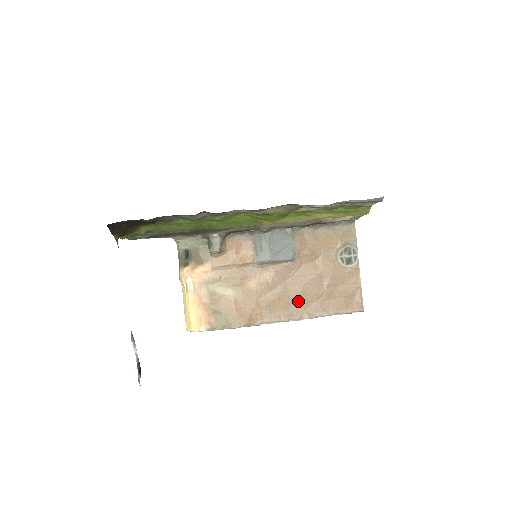
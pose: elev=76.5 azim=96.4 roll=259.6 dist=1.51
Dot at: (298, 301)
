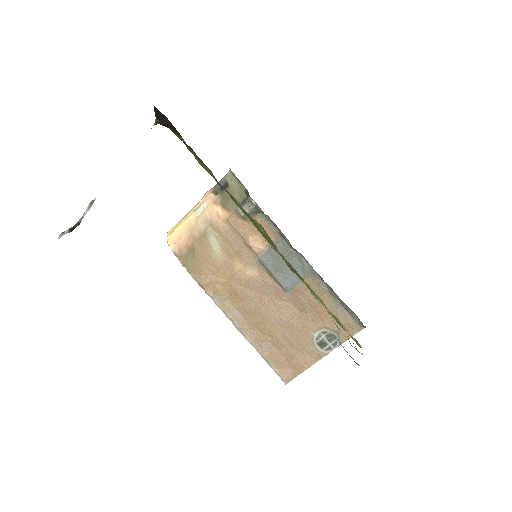
Dot at: (253, 318)
